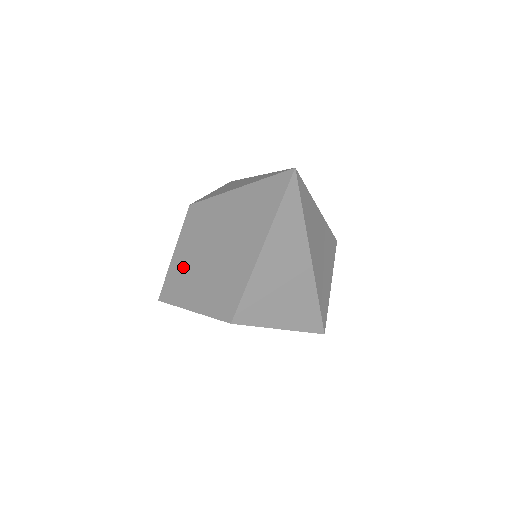
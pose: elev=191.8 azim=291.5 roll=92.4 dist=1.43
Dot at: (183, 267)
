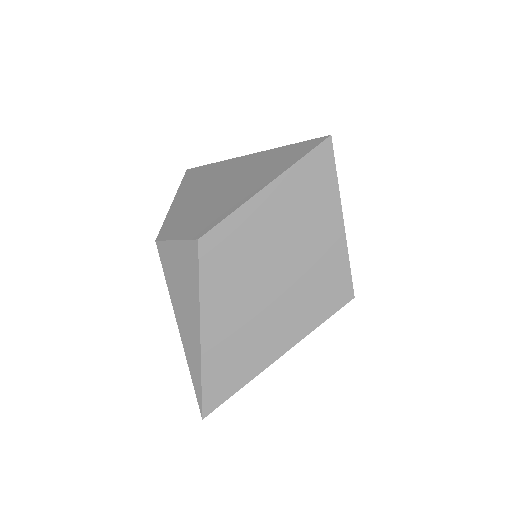
Dot at: occluded
